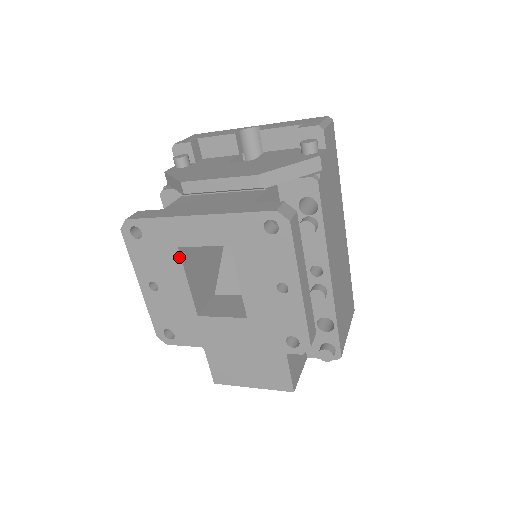
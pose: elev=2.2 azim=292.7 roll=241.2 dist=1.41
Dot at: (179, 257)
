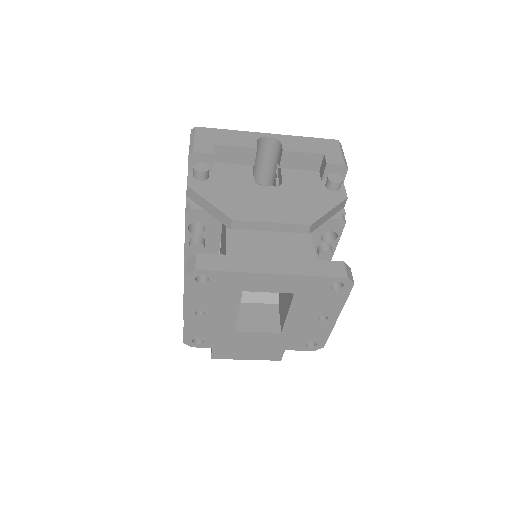
Dot at: (239, 297)
